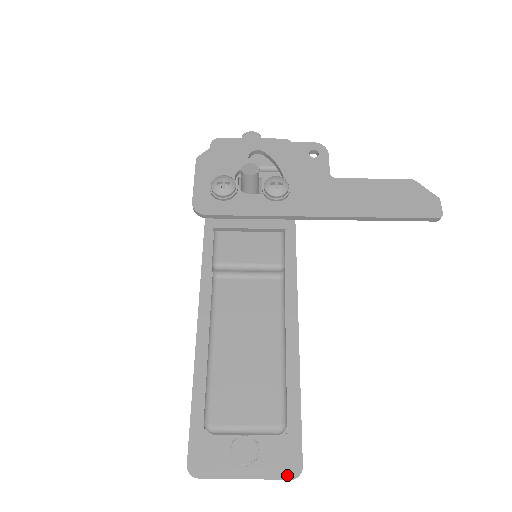
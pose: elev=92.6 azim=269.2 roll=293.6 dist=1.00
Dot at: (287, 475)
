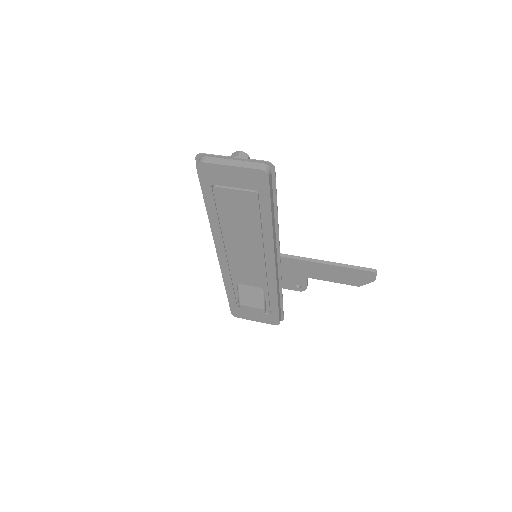
Dot at: (264, 163)
